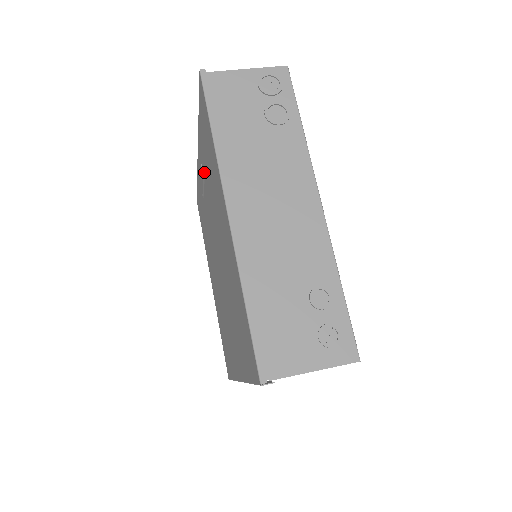
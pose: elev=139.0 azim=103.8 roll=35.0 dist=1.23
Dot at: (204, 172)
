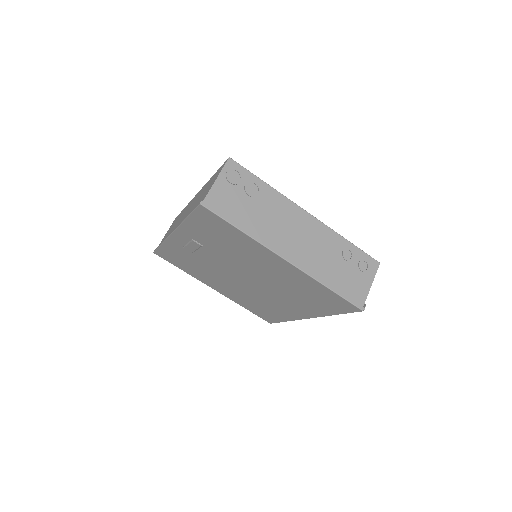
Dot at: (202, 243)
